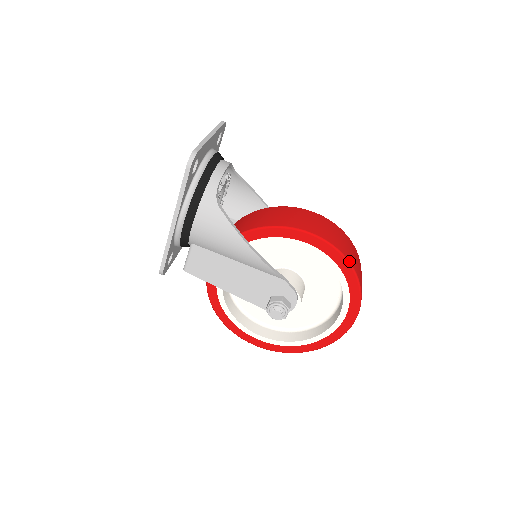
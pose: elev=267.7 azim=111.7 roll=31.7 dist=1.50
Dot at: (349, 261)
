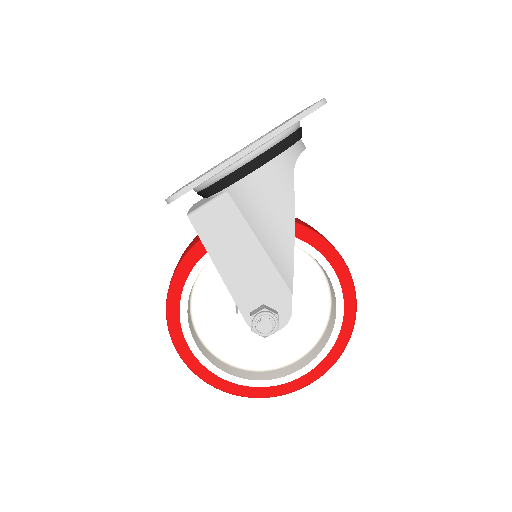
Dot at: occluded
